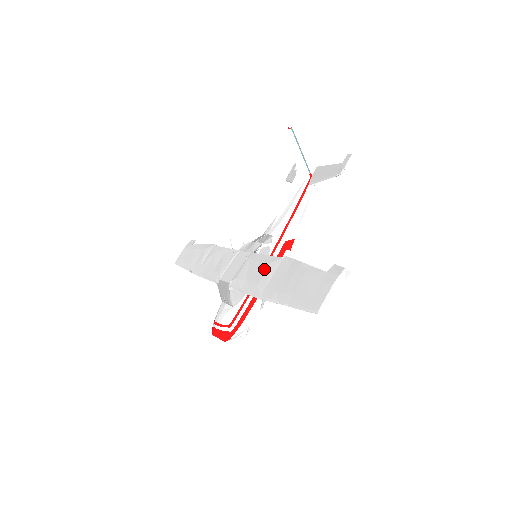
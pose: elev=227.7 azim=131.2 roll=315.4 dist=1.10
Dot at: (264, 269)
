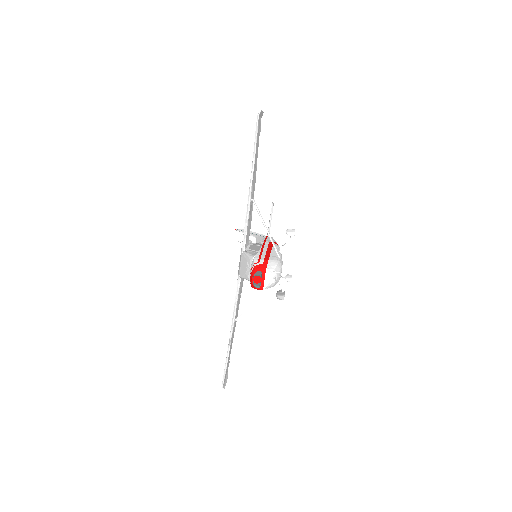
Dot at: occluded
